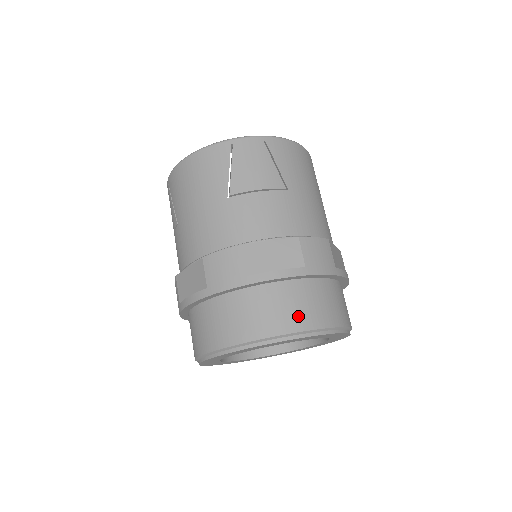
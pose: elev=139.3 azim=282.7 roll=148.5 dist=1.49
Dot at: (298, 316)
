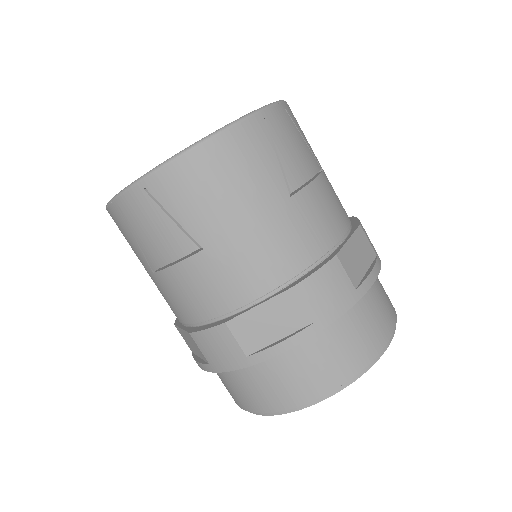
Dot at: (389, 310)
